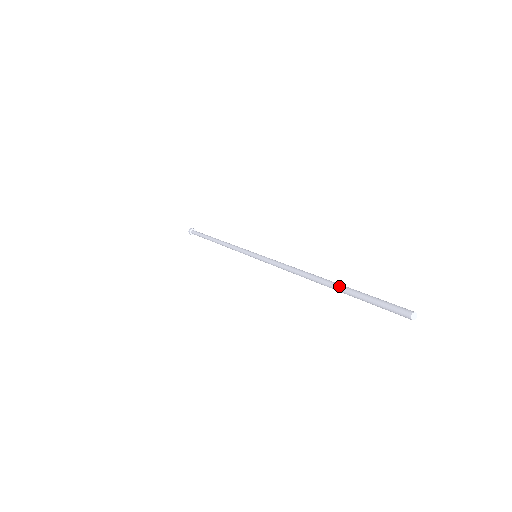
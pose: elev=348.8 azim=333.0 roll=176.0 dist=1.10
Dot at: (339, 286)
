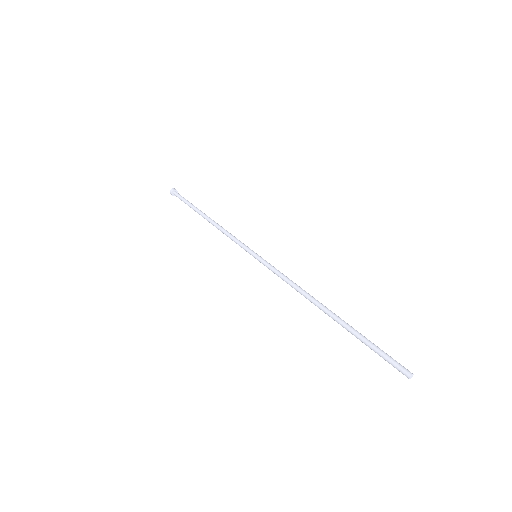
Dot at: (348, 324)
